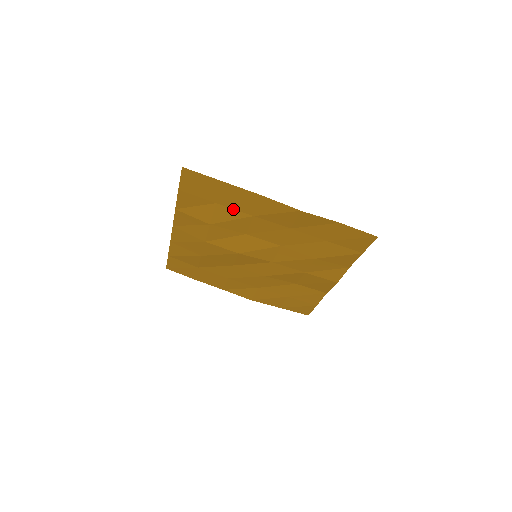
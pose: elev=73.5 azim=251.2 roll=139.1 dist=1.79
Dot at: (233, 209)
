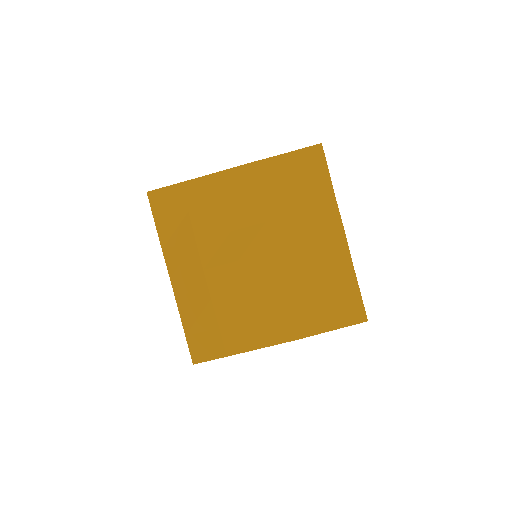
Dot at: (204, 208)
